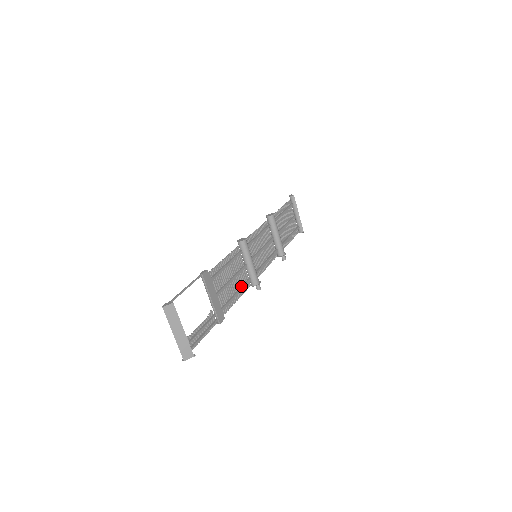
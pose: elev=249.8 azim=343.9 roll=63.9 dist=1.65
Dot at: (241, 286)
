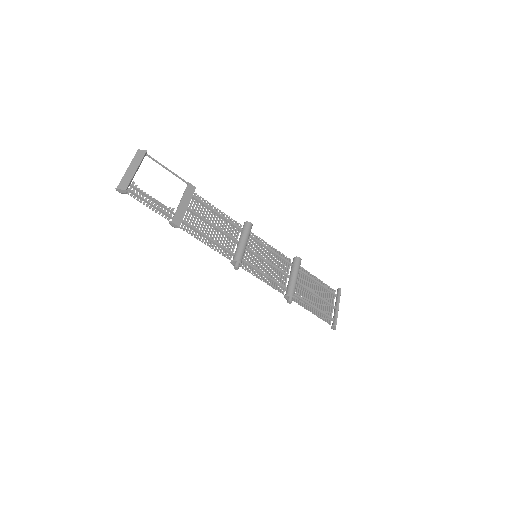
Dot at: (219, 244)
